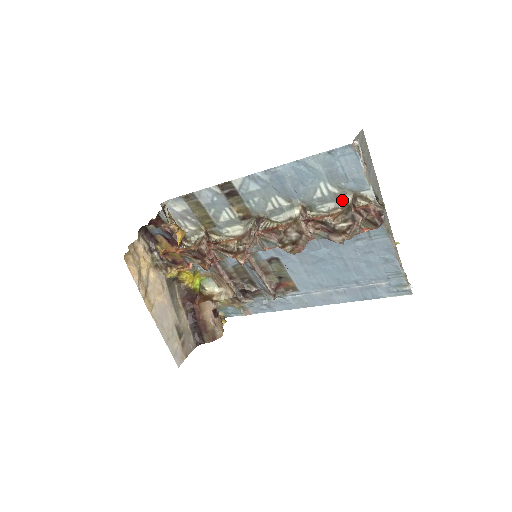
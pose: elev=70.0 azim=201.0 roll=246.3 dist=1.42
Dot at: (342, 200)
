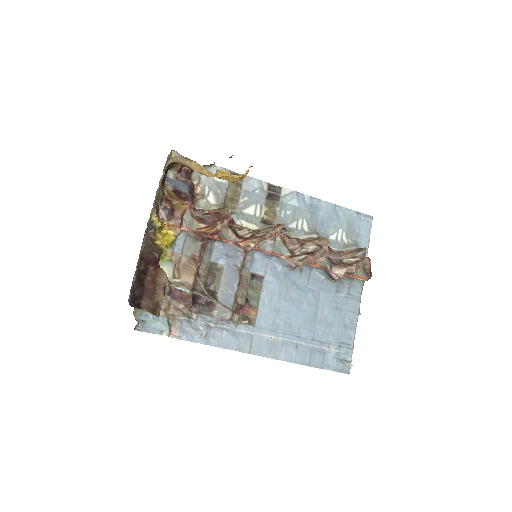
Dot at: (351, 247)
